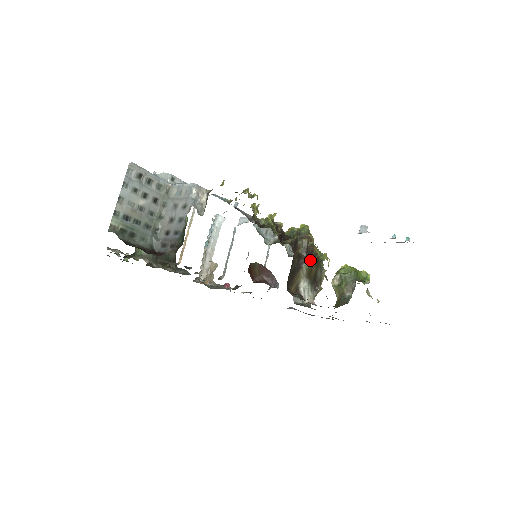
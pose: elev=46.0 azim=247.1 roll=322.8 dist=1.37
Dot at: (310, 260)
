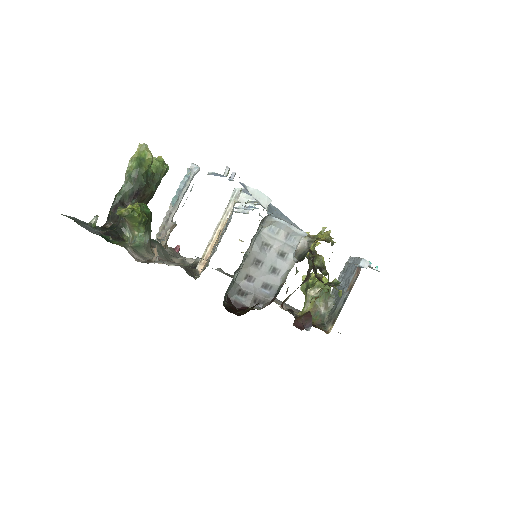
Dot at: occluded
